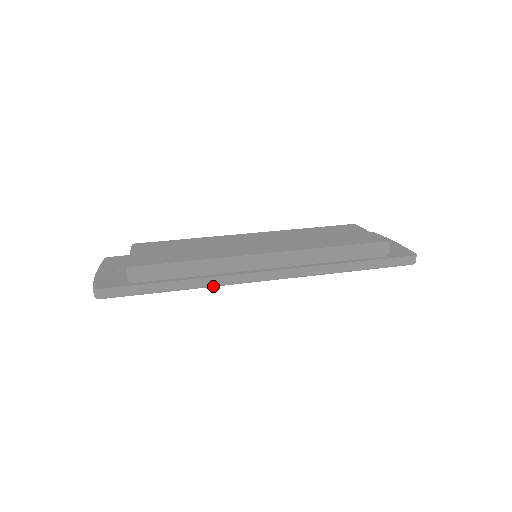
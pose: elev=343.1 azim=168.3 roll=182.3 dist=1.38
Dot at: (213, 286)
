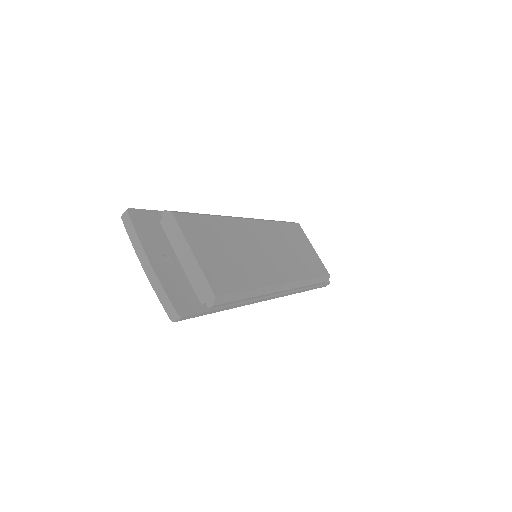
Dot at: occluded
